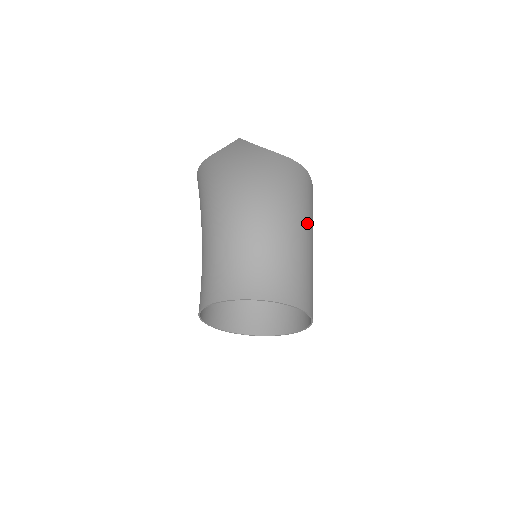
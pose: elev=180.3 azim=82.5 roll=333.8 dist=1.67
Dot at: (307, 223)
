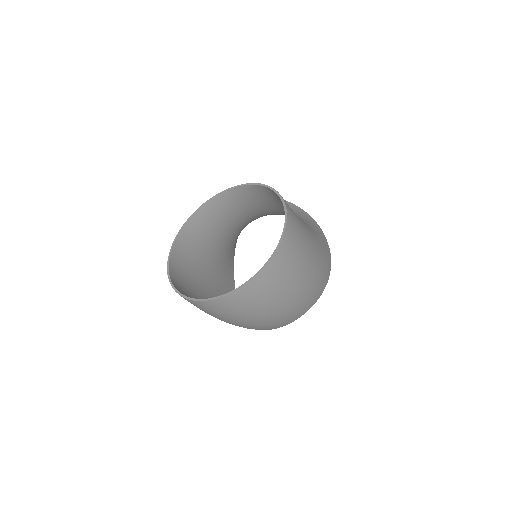
Dot at: occluded
